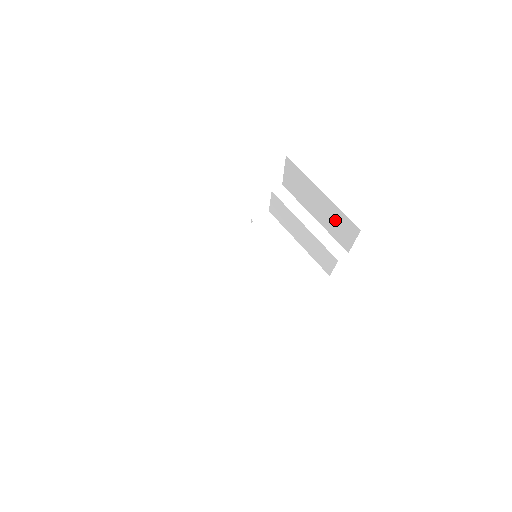
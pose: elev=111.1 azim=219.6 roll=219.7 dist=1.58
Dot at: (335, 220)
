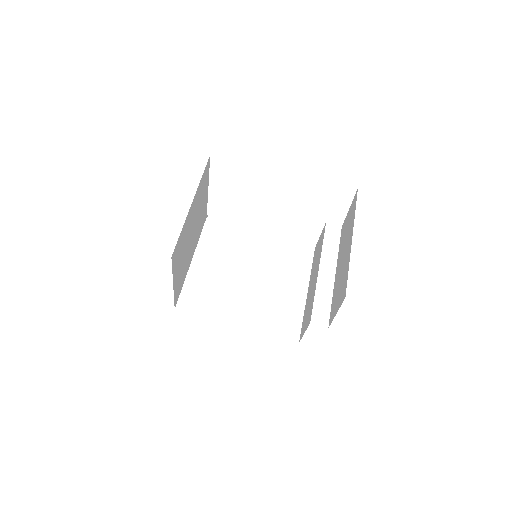
Dot at: (342, 279)
